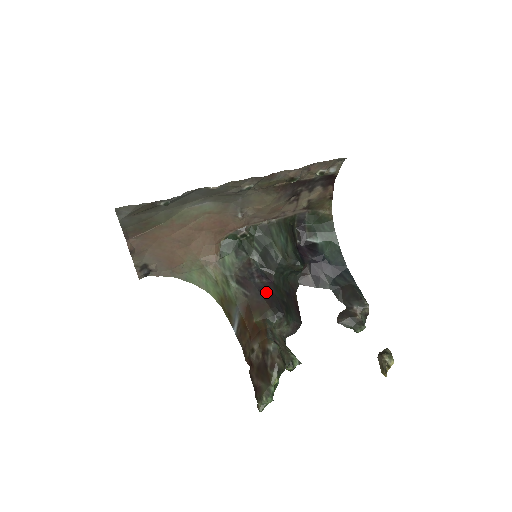
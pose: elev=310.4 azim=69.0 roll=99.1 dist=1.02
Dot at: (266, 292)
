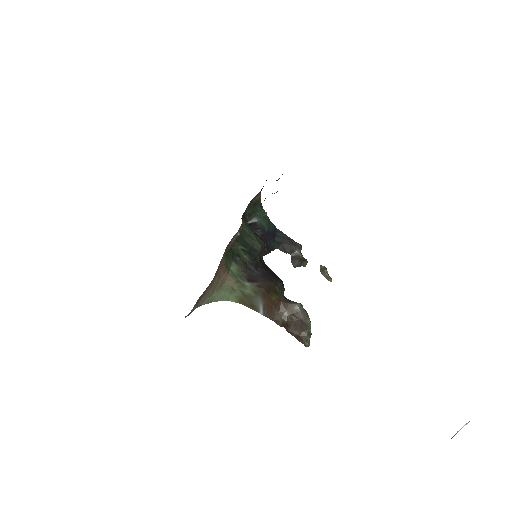
Dot at: (265, 276)
